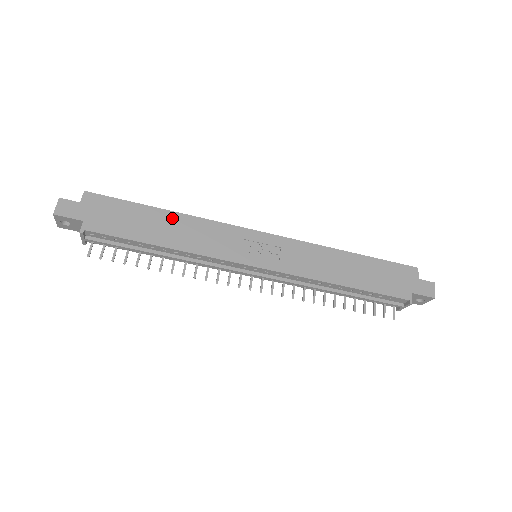
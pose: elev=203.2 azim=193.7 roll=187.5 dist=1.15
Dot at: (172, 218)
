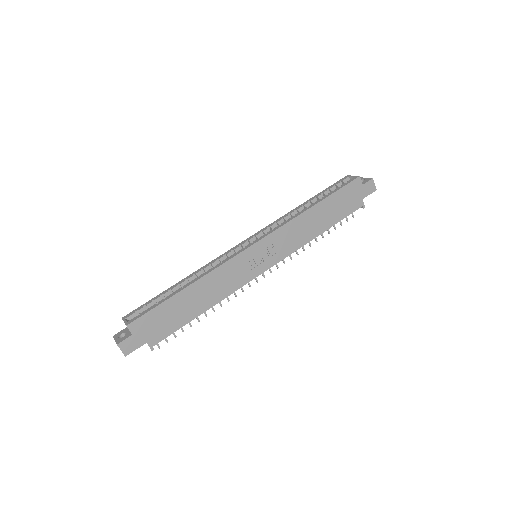
Dot at: (195, 289)
